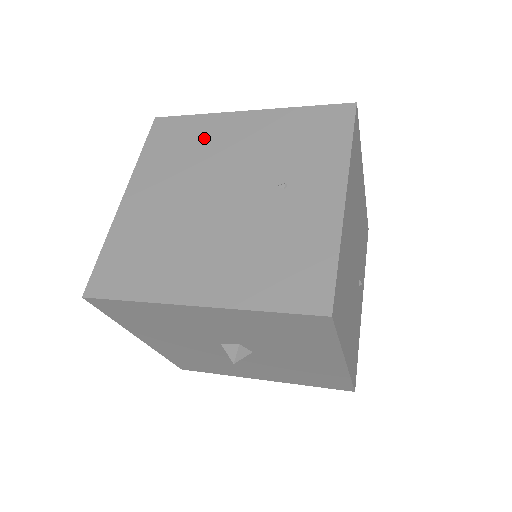
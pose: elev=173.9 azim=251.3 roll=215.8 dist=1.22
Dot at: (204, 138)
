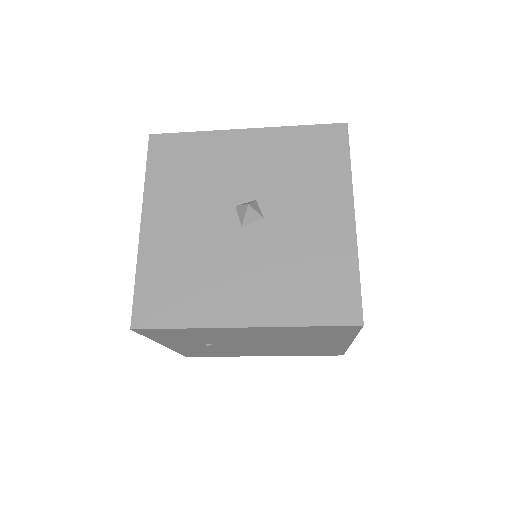
Dot at: occluded
